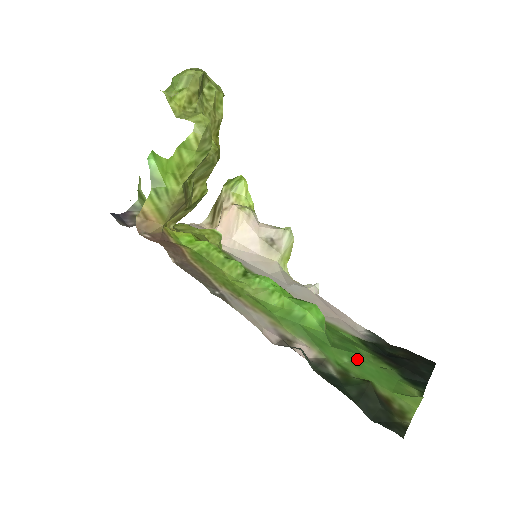
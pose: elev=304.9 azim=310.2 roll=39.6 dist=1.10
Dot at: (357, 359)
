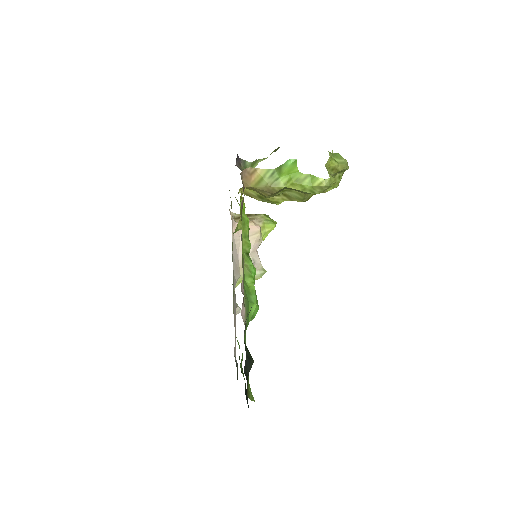
Dot at: occluded
